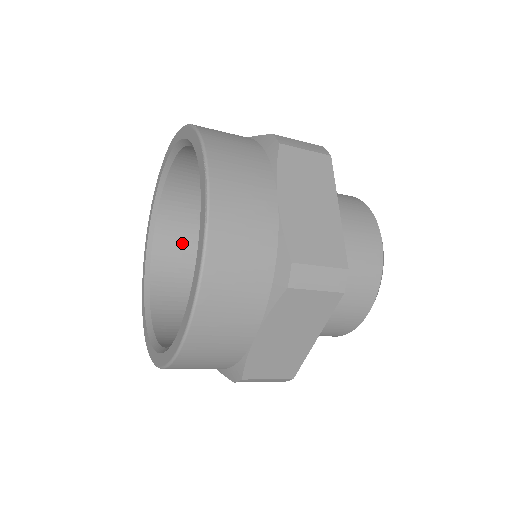
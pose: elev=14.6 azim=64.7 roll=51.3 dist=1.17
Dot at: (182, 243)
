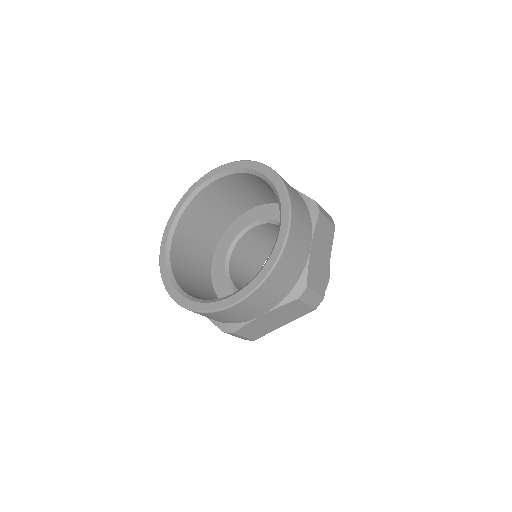
Dot at: (200, 219)
